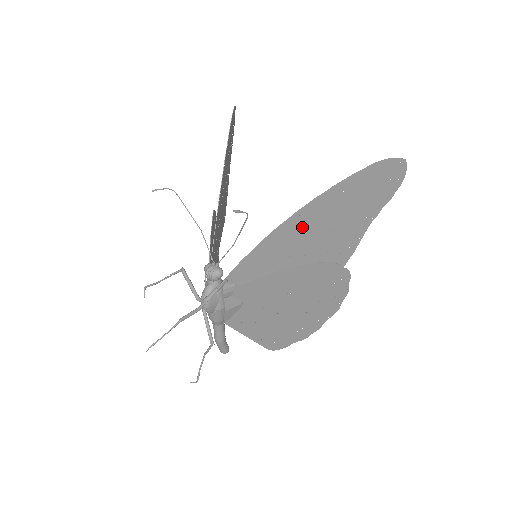
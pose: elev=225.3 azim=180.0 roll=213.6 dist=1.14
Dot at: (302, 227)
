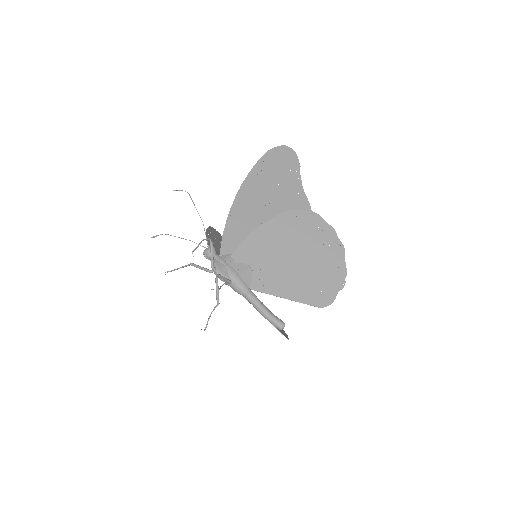
Dot at: (249, 203)
